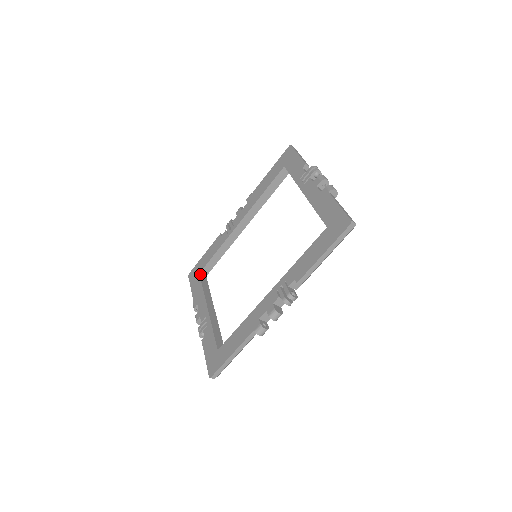
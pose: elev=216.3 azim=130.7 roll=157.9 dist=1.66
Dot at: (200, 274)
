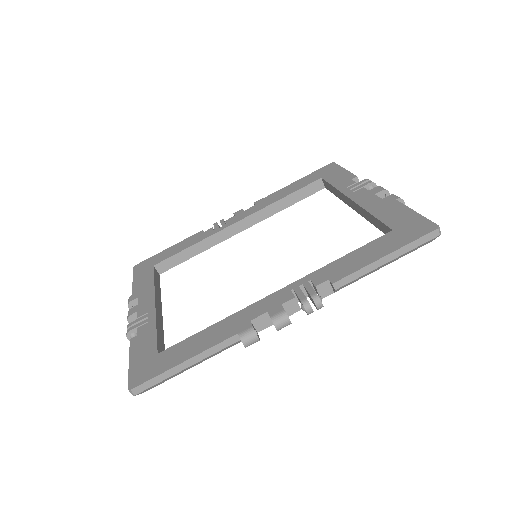
Dot at: (154, 267)
